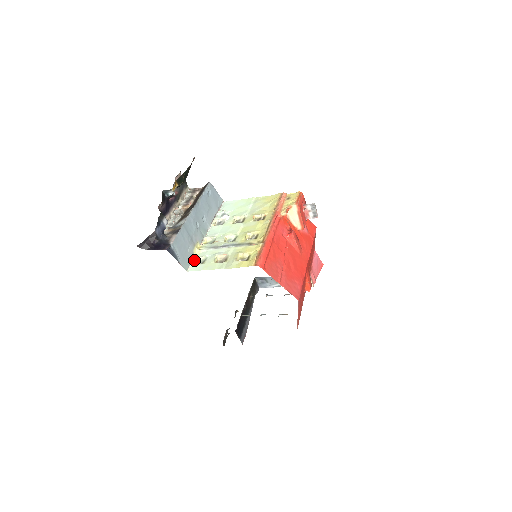
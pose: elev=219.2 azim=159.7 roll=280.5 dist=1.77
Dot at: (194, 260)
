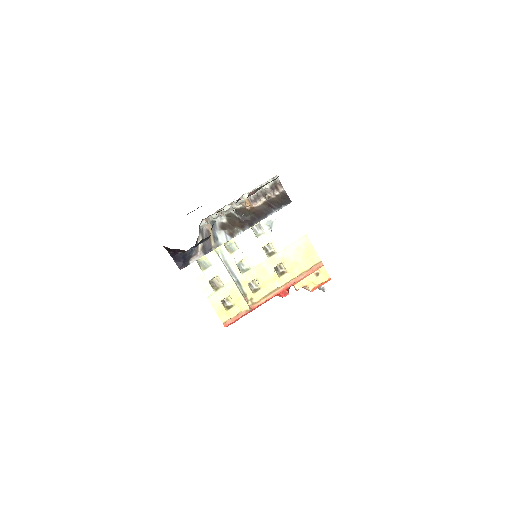
Dot at: occluded
